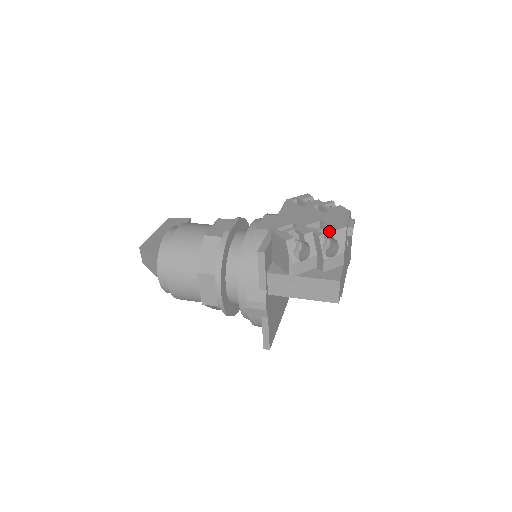
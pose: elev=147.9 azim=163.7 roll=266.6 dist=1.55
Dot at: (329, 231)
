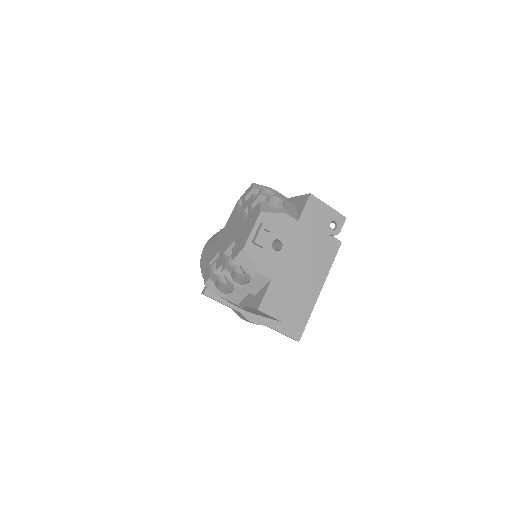
Dot at: (233, 259)
